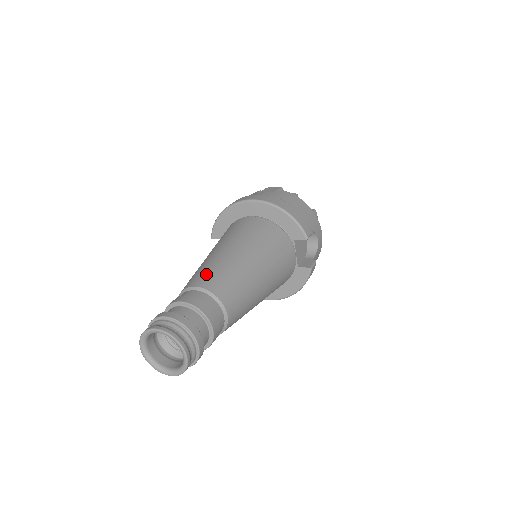
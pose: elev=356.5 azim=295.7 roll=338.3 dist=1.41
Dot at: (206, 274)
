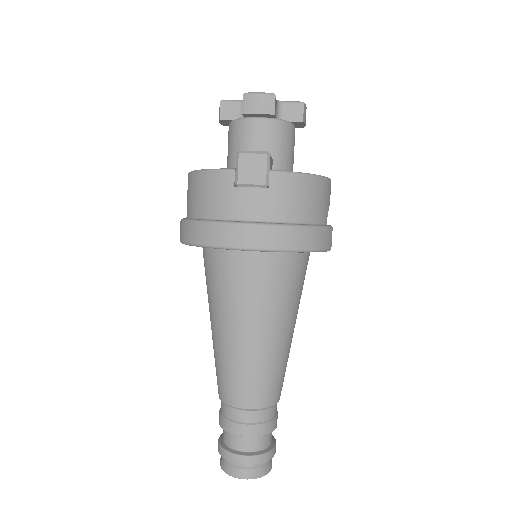
Dot at: (247, 388)
